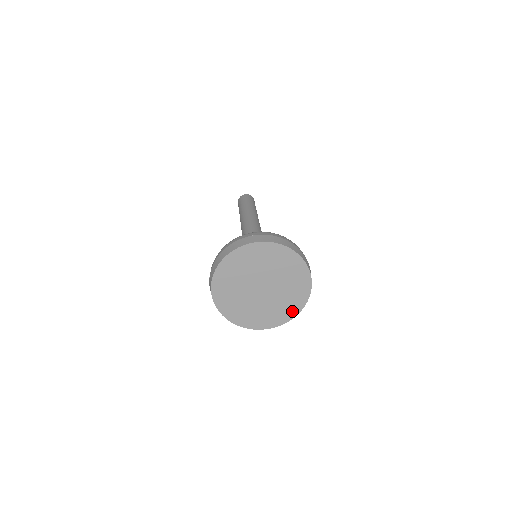
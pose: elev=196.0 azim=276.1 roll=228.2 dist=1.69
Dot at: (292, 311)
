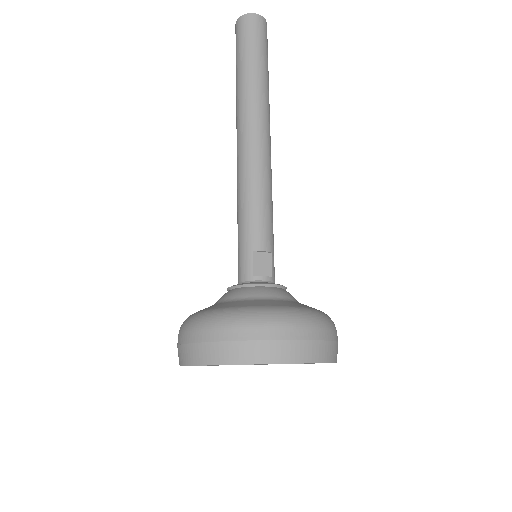
Dot at: occluded
